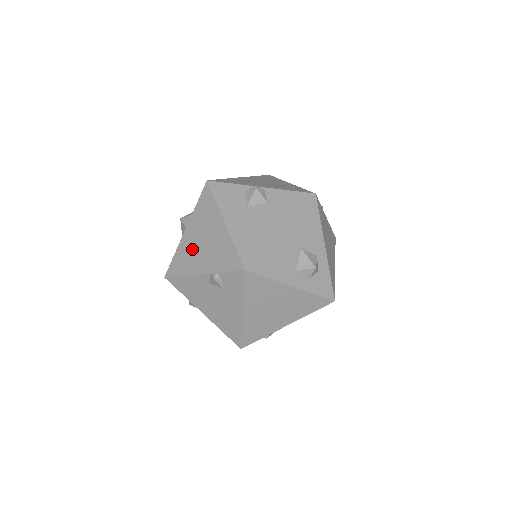
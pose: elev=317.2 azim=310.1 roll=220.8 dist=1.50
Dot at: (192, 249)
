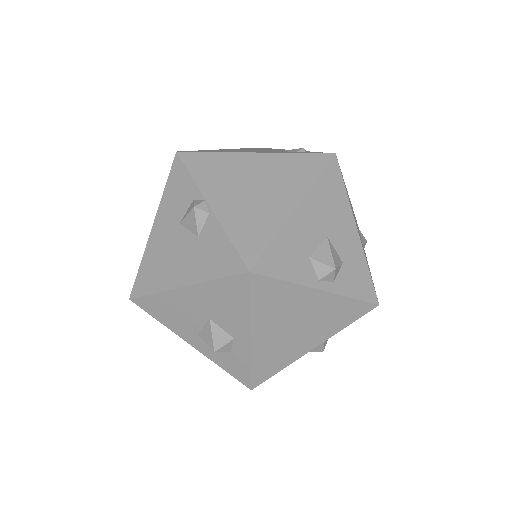
Dot at: occluded
